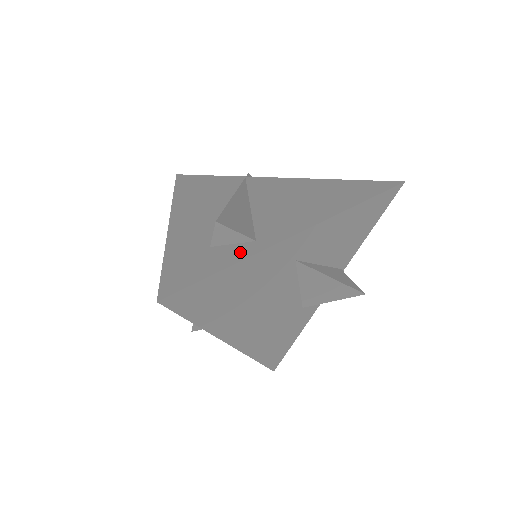
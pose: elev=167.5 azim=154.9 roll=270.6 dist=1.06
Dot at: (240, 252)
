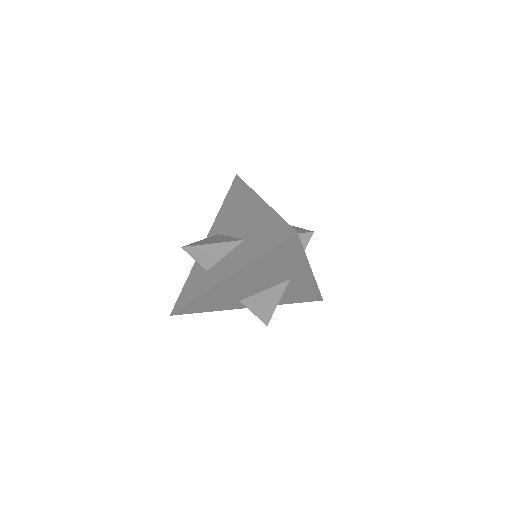
Dot at: occluded
